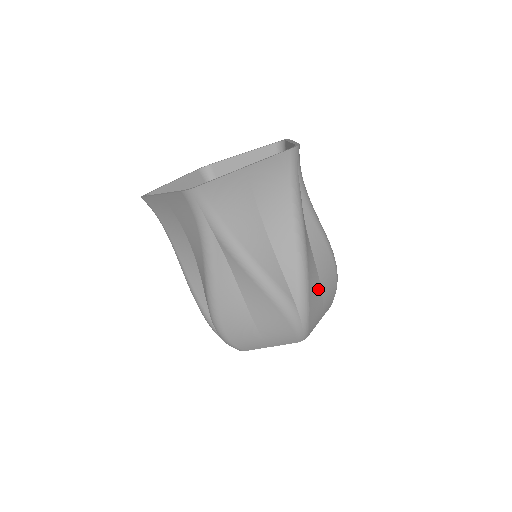
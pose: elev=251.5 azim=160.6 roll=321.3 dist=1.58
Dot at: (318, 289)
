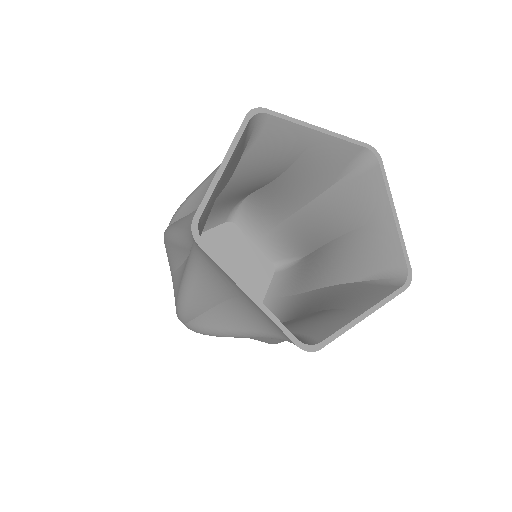
Dot at: occluded
